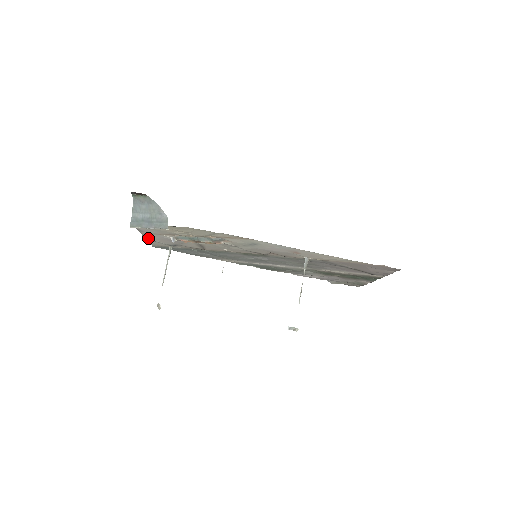
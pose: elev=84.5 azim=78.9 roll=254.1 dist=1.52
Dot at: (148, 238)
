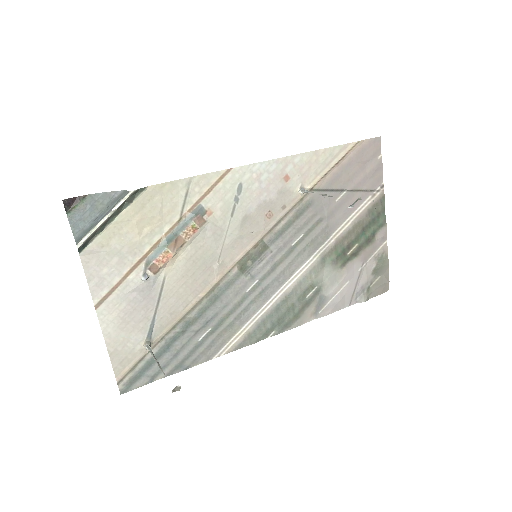
Dot at: (108, 330)
